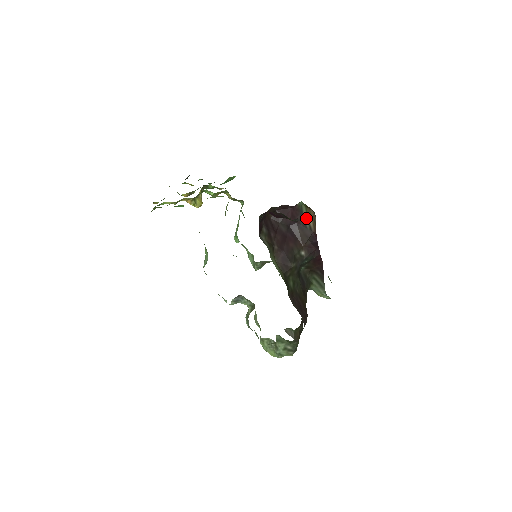
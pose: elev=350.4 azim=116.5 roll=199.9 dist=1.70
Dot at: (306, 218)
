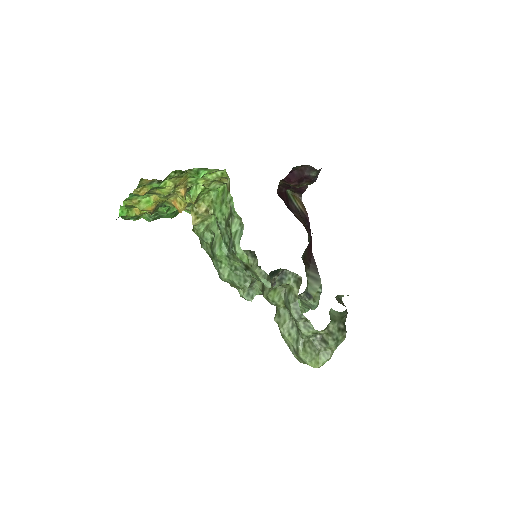
Dot at: (295, 203)
